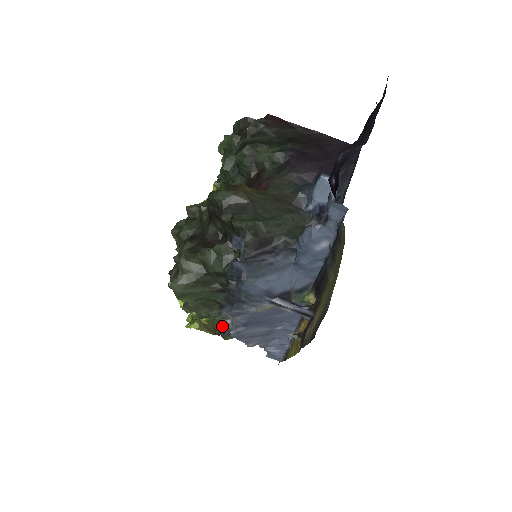
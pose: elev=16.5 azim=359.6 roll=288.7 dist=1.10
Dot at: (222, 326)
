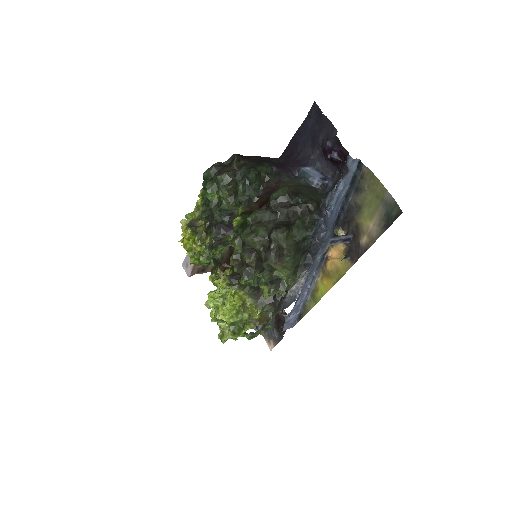
Dot at: (277, 305)
